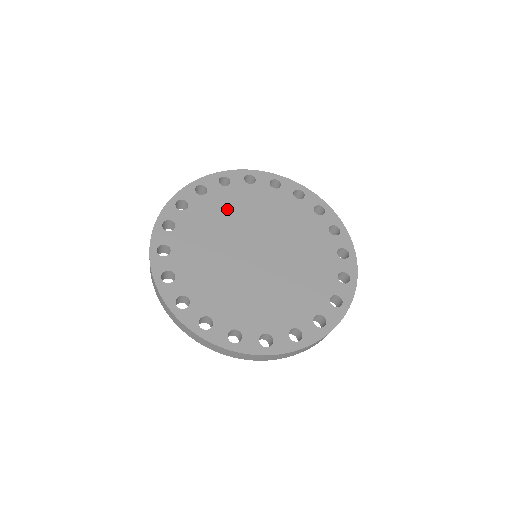
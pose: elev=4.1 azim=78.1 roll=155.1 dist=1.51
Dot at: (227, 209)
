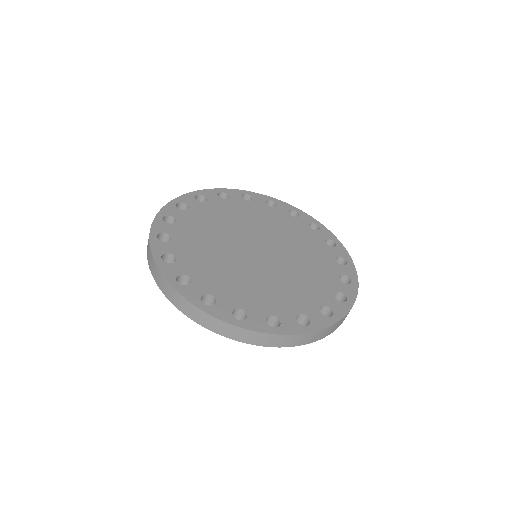
Dot at: (226, 215)
